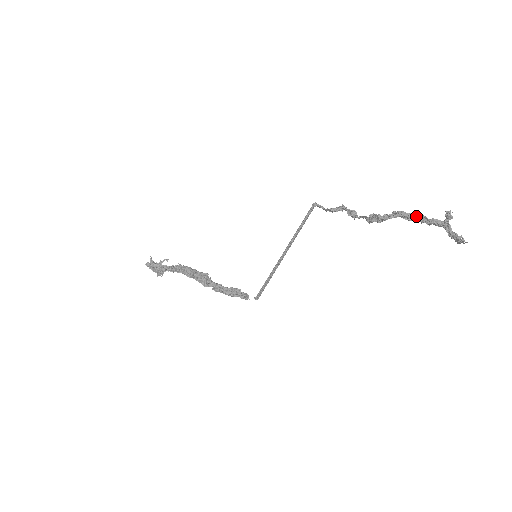
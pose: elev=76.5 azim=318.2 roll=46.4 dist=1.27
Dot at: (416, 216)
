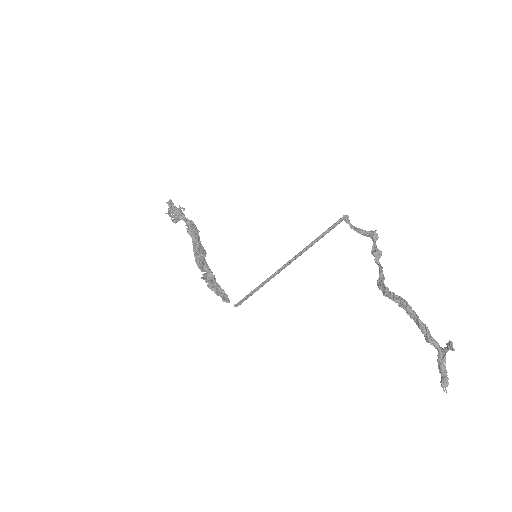
Dot at: (418, 321)
